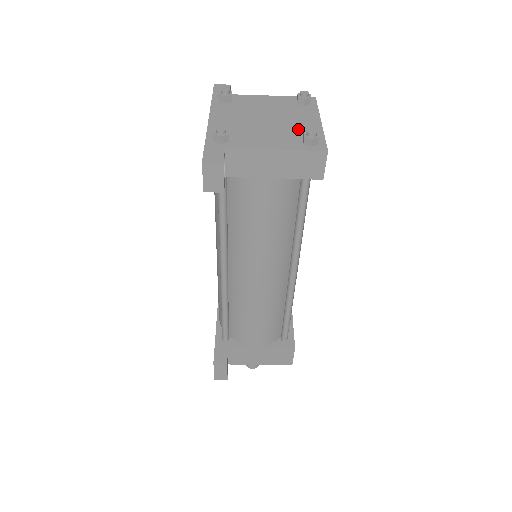
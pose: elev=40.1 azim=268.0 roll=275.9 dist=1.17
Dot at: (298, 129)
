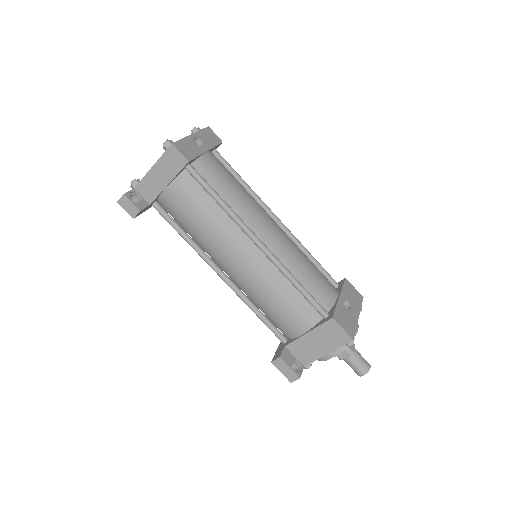
Dot at: occluded
